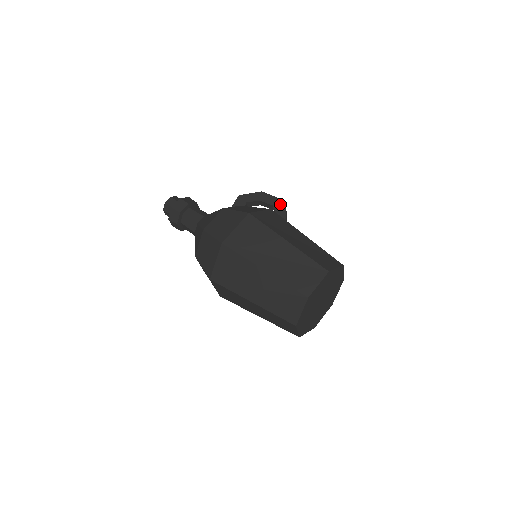
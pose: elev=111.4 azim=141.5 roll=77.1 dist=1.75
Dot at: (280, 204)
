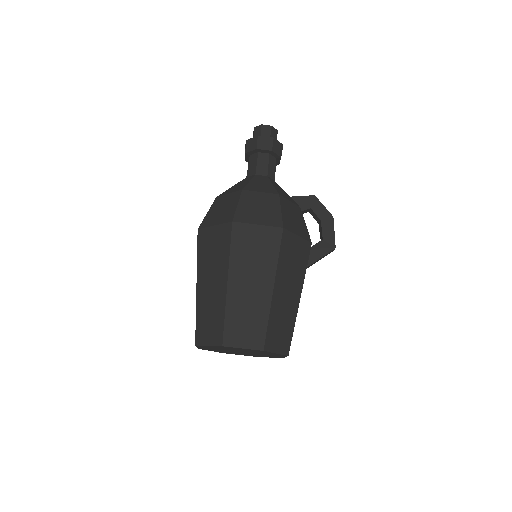
Dot at: (329, 245)
